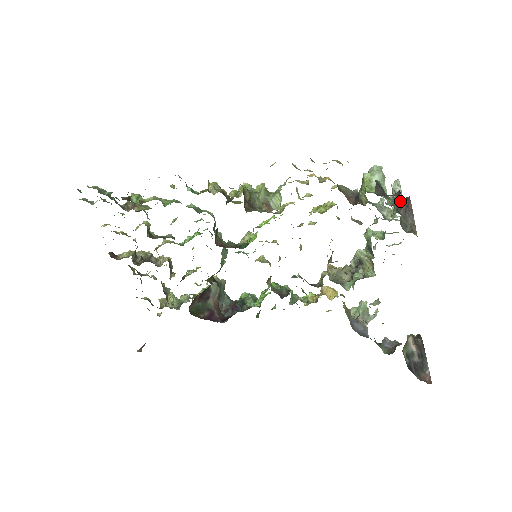
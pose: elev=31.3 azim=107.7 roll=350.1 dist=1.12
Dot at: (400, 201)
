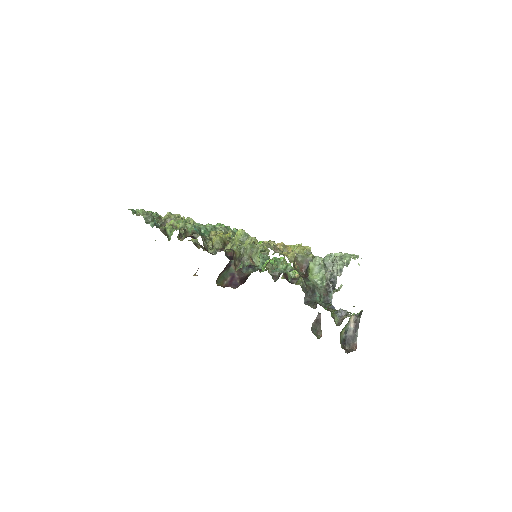
Dot at: (334, 277)
